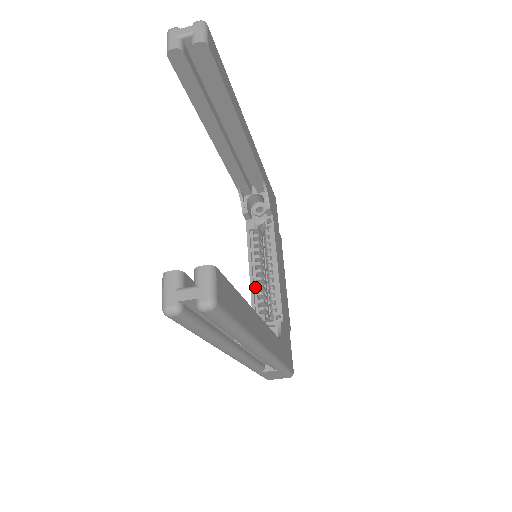
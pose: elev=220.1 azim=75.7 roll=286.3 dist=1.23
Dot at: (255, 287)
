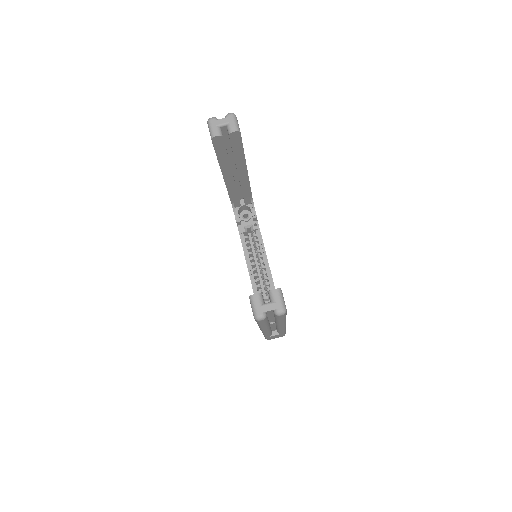
Dot at: (253, 276)
